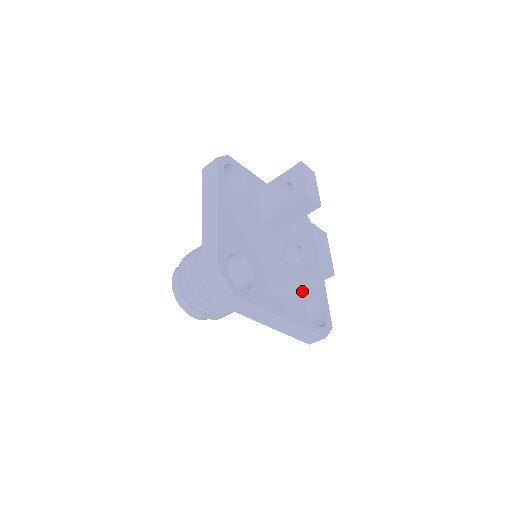
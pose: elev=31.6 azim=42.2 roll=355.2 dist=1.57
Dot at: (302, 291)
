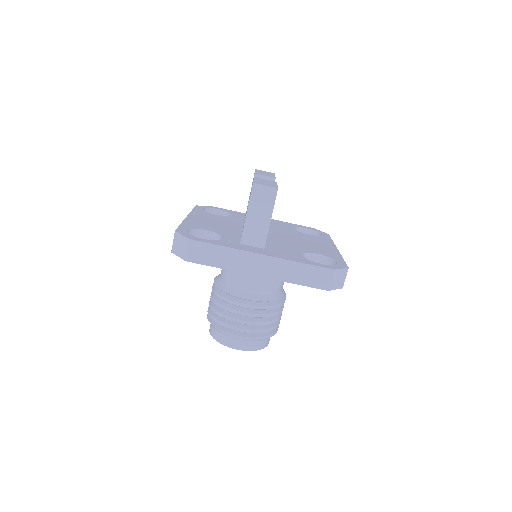
Dot at: (297, 250)
